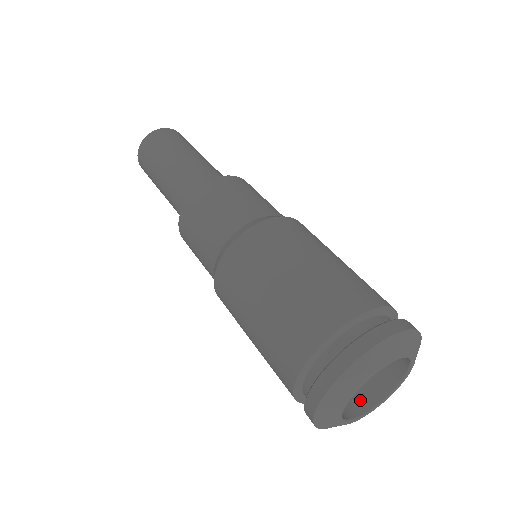
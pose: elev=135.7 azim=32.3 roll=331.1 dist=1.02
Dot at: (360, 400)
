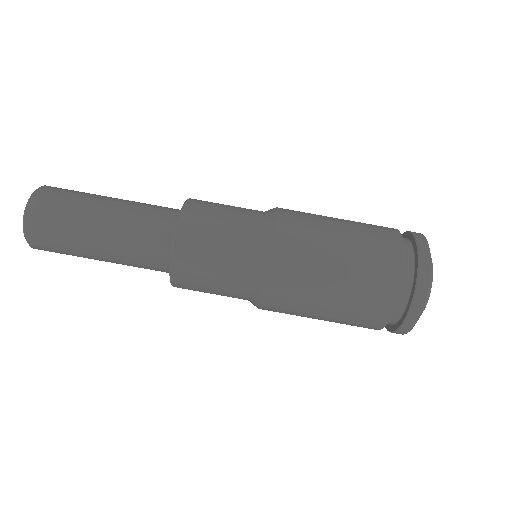
Dot at: occluded
